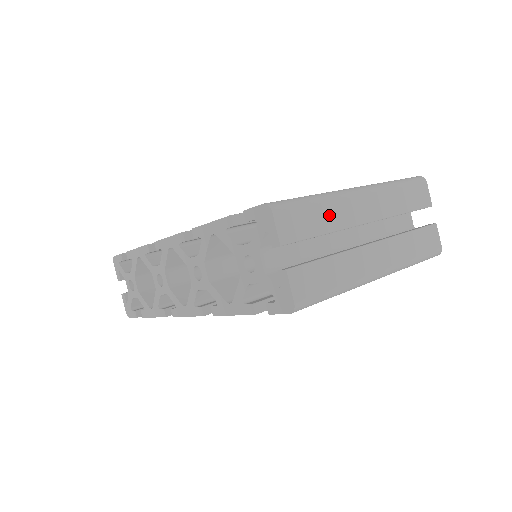
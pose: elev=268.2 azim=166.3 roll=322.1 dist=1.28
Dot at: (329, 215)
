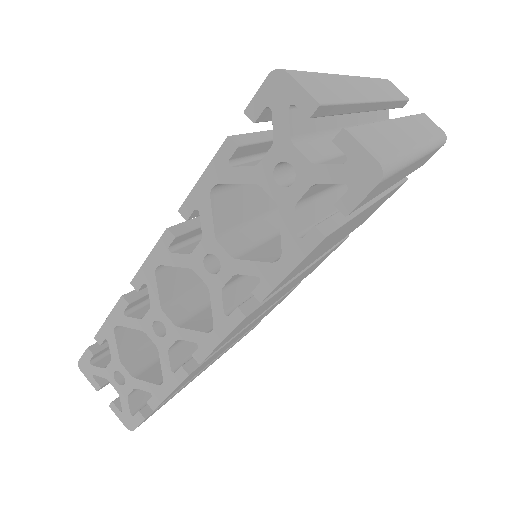
Dot at: (340, 87)
